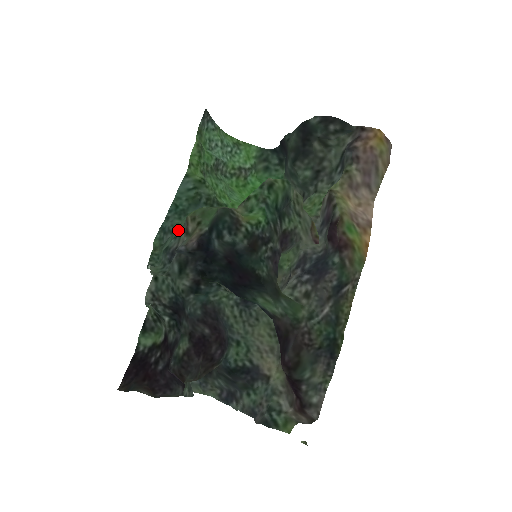
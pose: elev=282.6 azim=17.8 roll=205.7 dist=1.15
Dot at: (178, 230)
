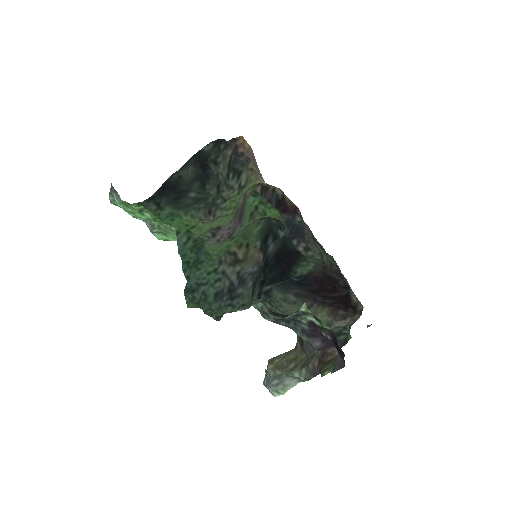
Dot at: (212, 275)
